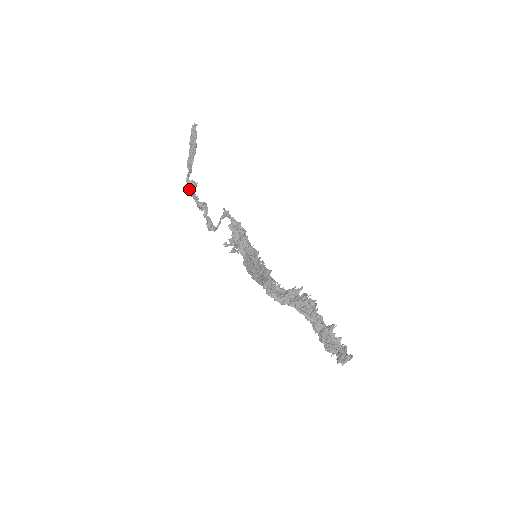
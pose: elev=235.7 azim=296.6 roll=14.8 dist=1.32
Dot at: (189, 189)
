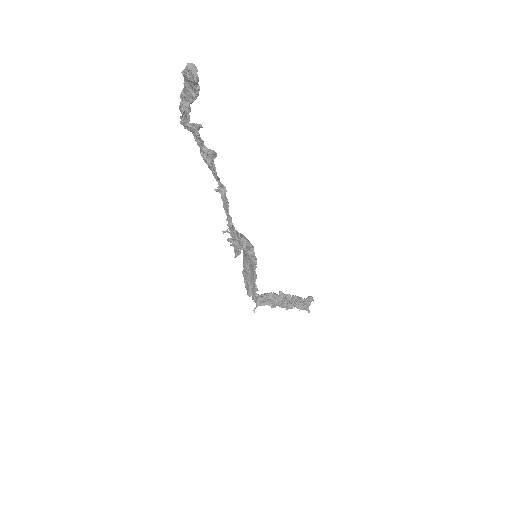
Dot at: occluded
